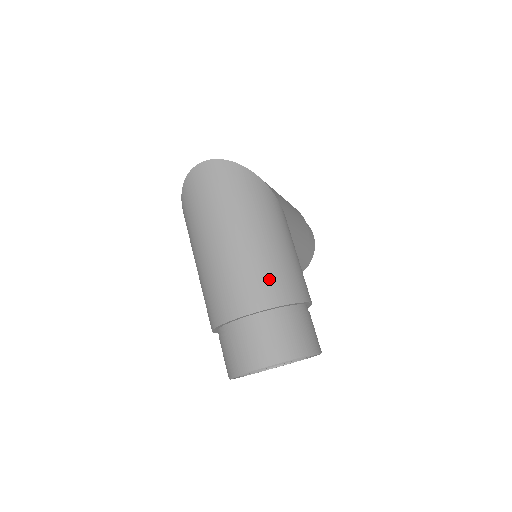
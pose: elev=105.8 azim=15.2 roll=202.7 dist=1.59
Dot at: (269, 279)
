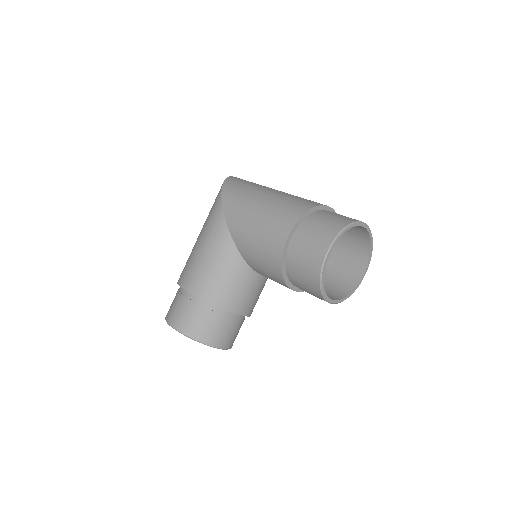
Dot at: occluded
